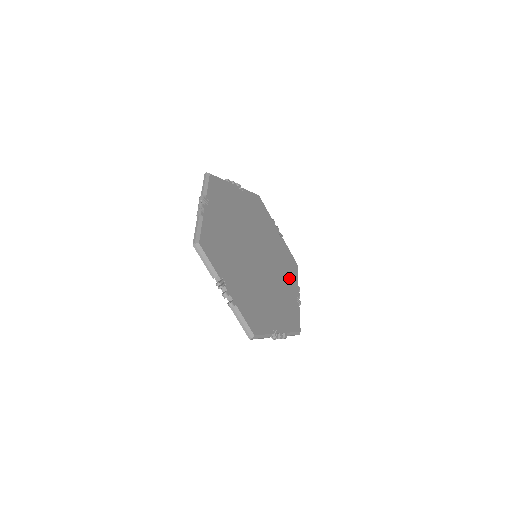
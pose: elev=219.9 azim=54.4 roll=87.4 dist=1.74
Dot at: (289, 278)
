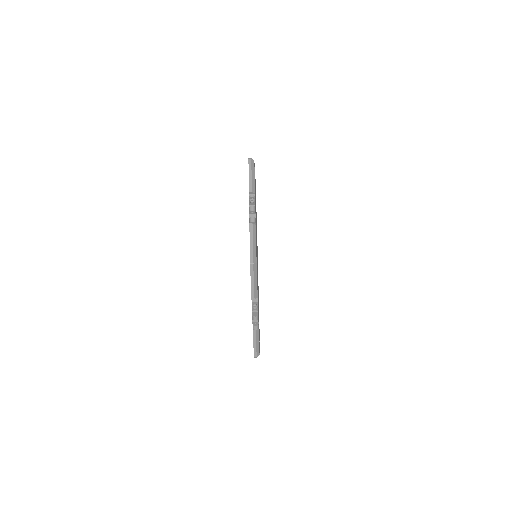
Dot at: occluded
